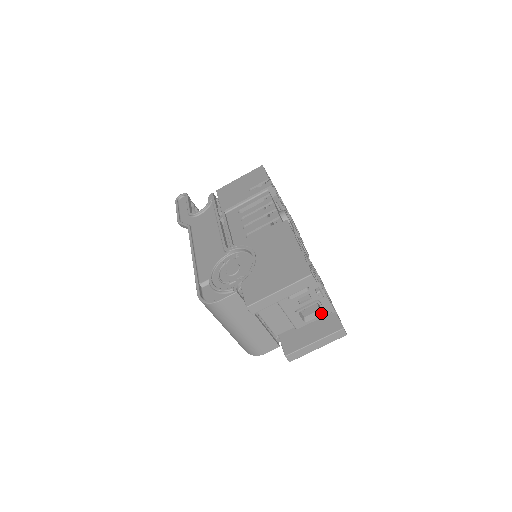
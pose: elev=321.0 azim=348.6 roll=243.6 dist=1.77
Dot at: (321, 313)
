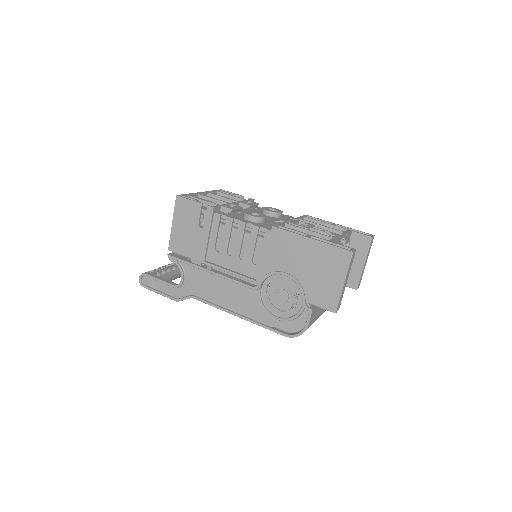
Dot at: (348, 244)
